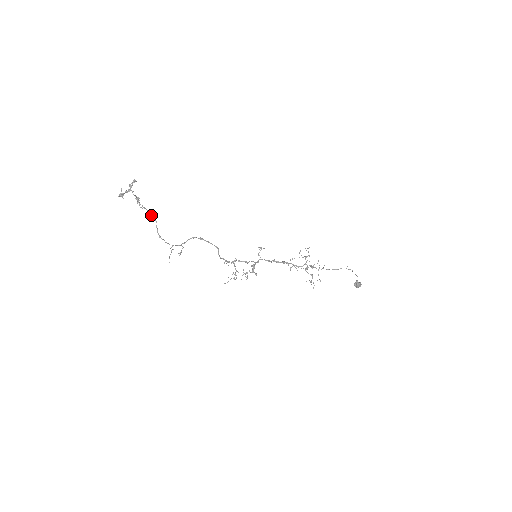
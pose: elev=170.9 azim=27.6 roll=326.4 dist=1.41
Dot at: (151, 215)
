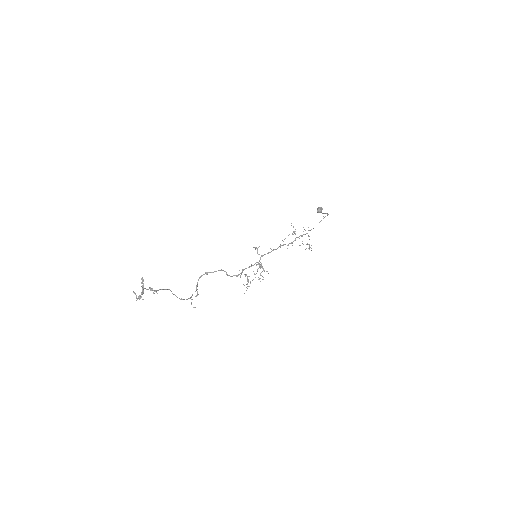
Dot at: occluded
